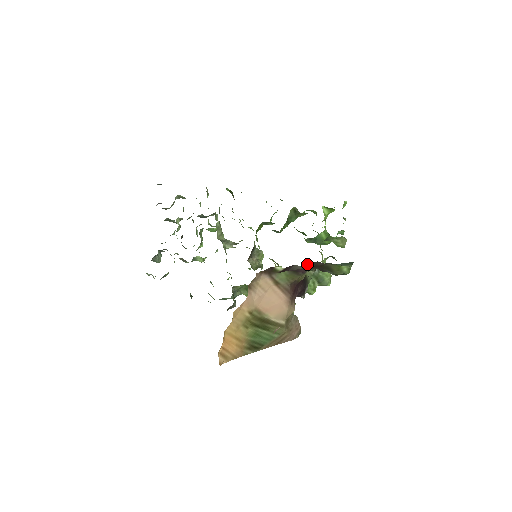
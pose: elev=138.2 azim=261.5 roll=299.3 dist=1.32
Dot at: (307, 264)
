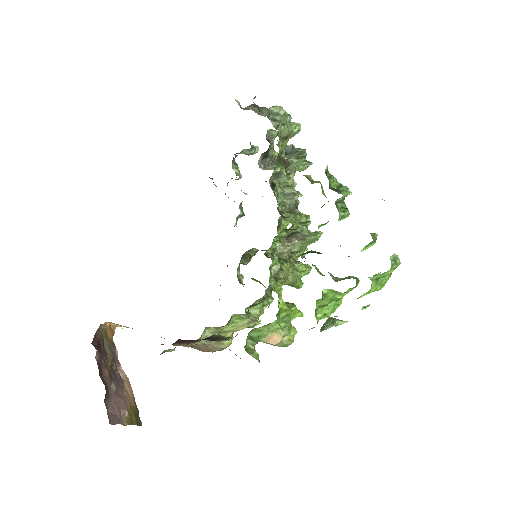
Dot at: occluded
